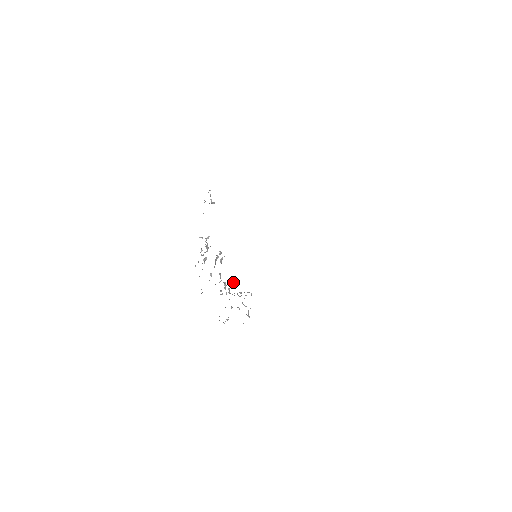
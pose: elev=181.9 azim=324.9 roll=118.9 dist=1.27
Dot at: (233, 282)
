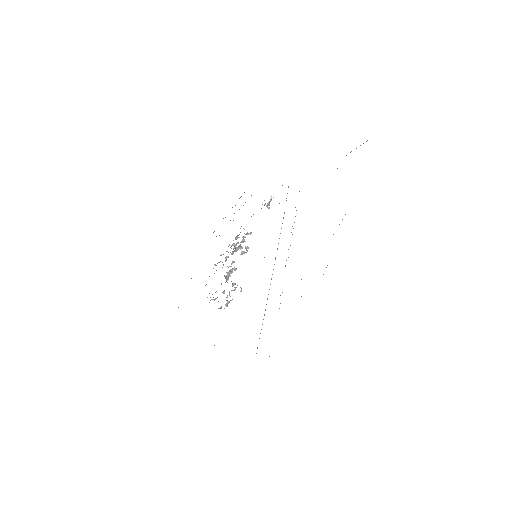
Dot at: (232, 269)
